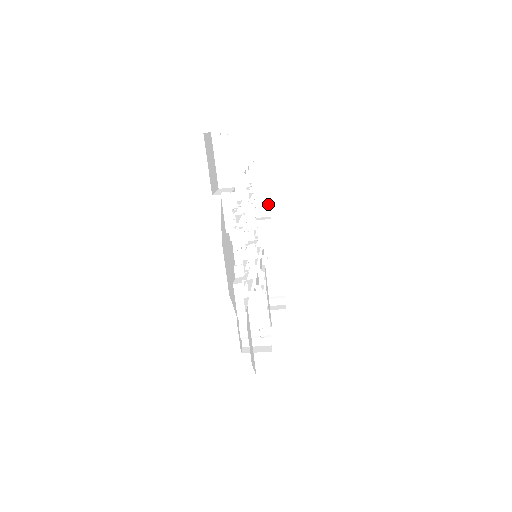
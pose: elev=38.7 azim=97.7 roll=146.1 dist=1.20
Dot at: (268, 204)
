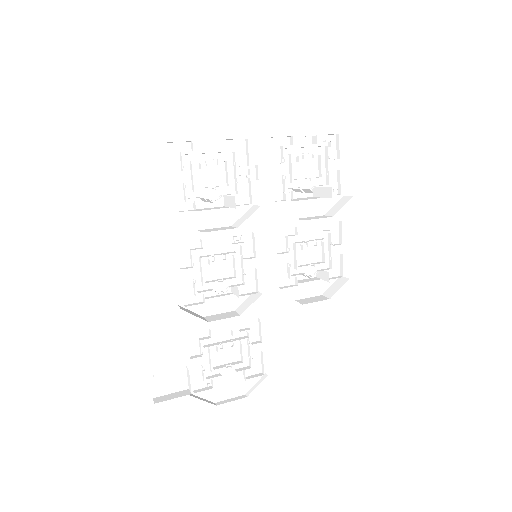
Dot at: occluded
